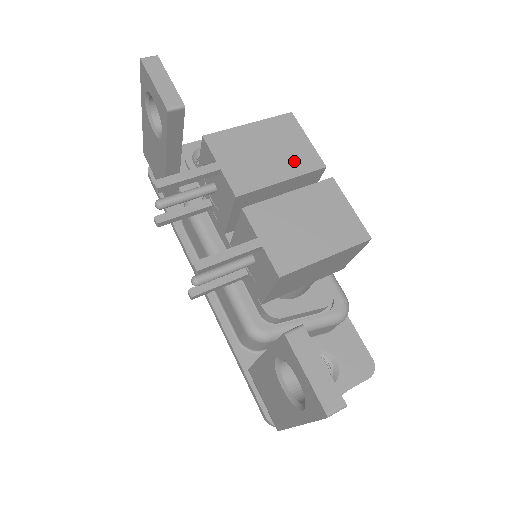
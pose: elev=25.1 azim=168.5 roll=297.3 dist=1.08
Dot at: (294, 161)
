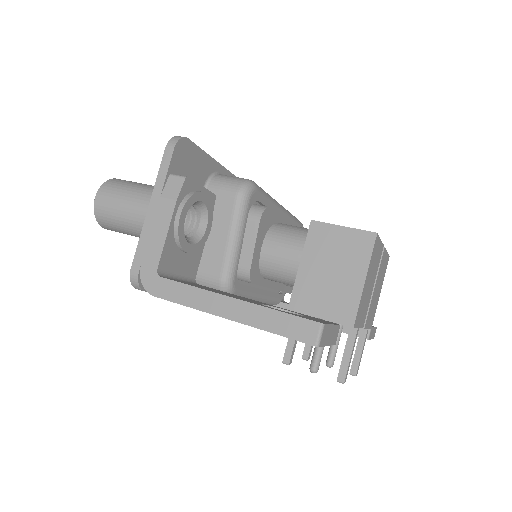
Dot at: (377, 267)
